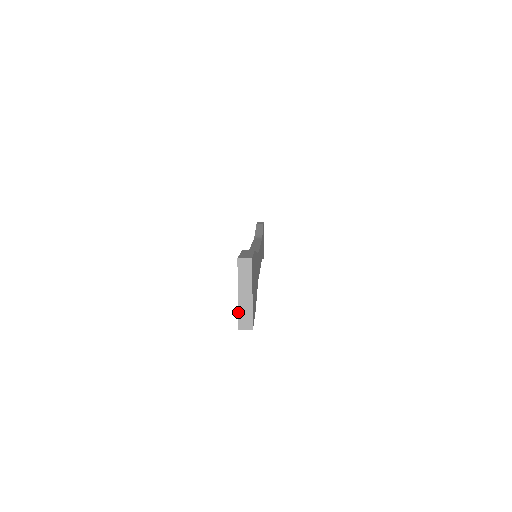
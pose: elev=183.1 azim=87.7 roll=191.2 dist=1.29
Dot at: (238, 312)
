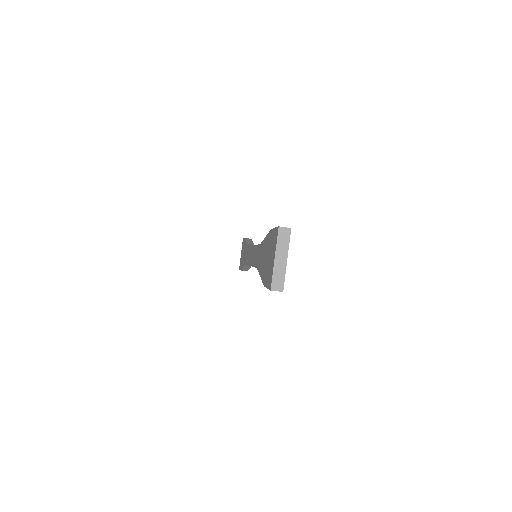
Dot at: (272, 274)
